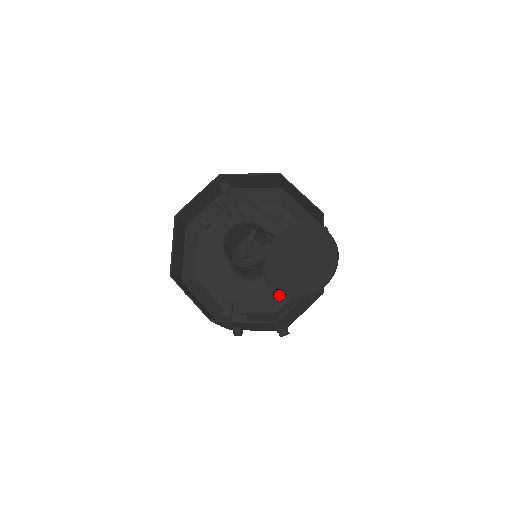
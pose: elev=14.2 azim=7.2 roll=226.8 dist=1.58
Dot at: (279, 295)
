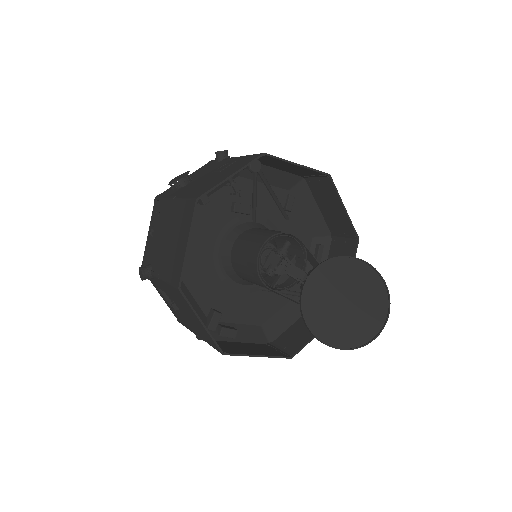
Dot at: (319, 340)
